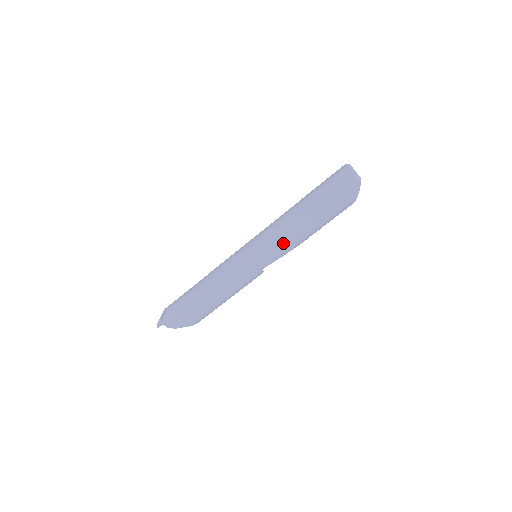
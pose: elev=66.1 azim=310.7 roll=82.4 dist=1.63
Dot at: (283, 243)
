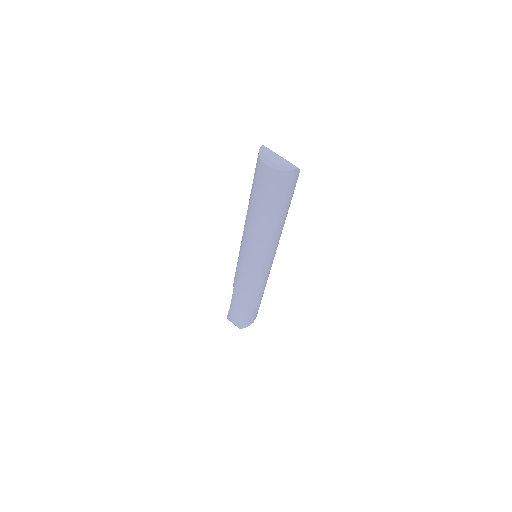
Dot at: (275, 245)
